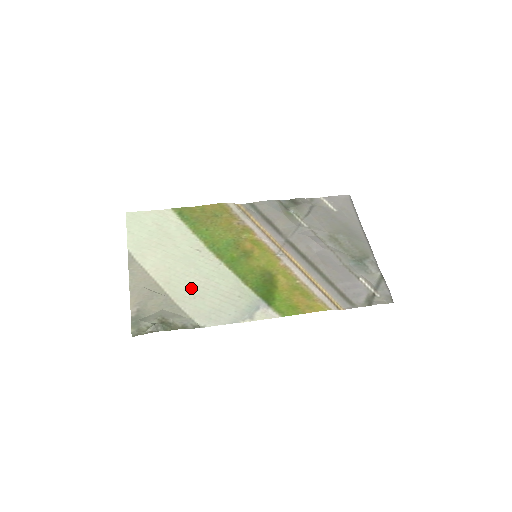
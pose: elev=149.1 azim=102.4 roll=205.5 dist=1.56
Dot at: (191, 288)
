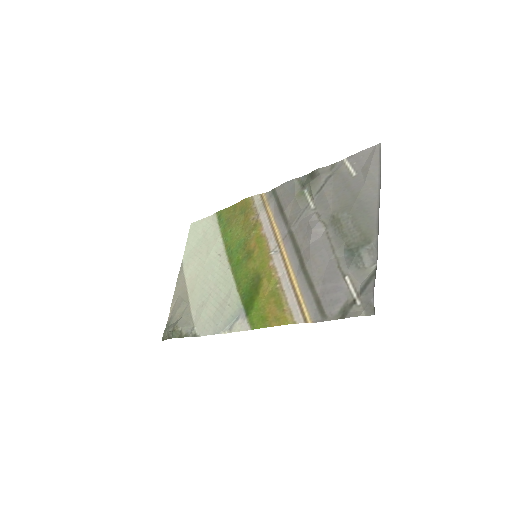
Dot at: (203, 296)
